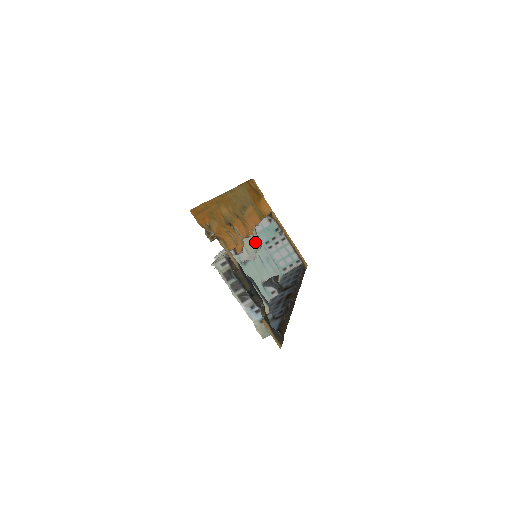
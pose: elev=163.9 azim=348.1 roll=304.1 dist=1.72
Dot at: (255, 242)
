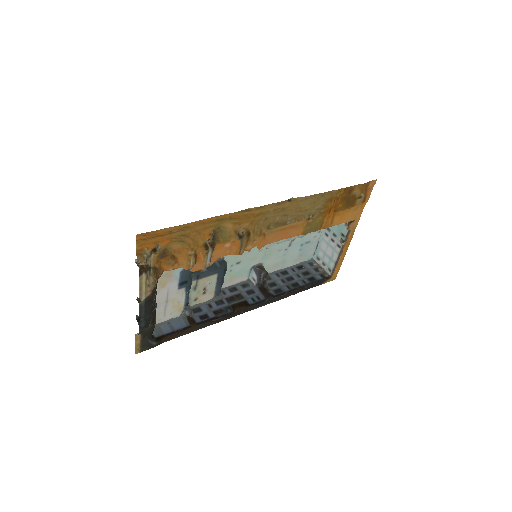
Dot at: occluded
